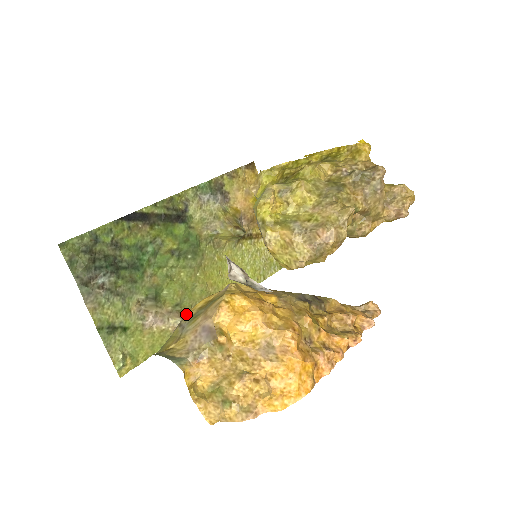
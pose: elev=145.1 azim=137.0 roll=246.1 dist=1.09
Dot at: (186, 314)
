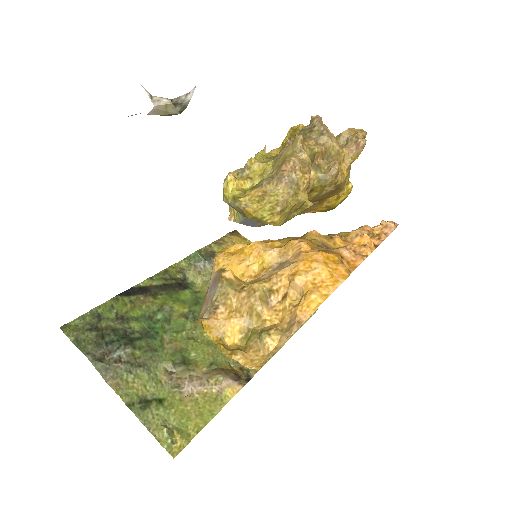
Dot at: occluded
